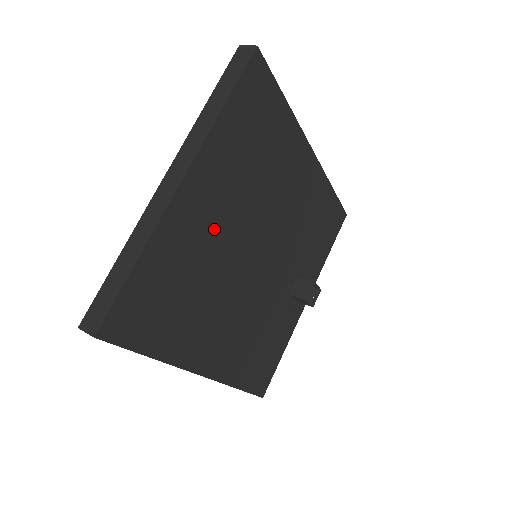
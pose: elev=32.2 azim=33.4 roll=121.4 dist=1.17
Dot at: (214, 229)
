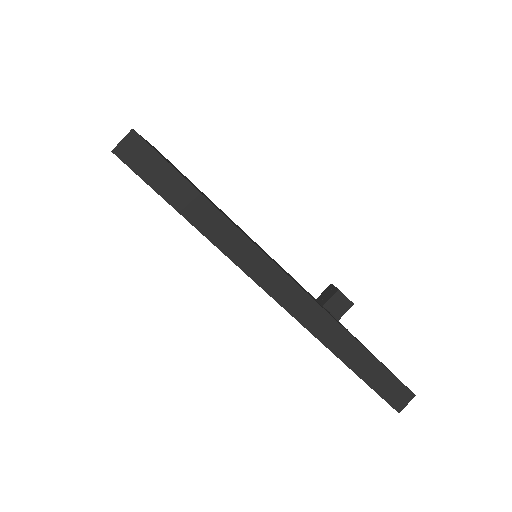
Dot at: occluded
